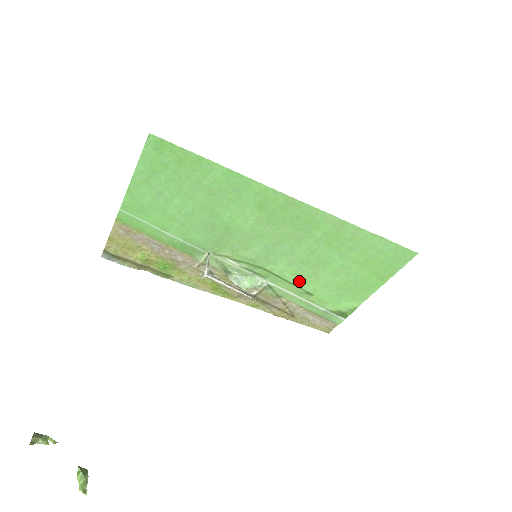
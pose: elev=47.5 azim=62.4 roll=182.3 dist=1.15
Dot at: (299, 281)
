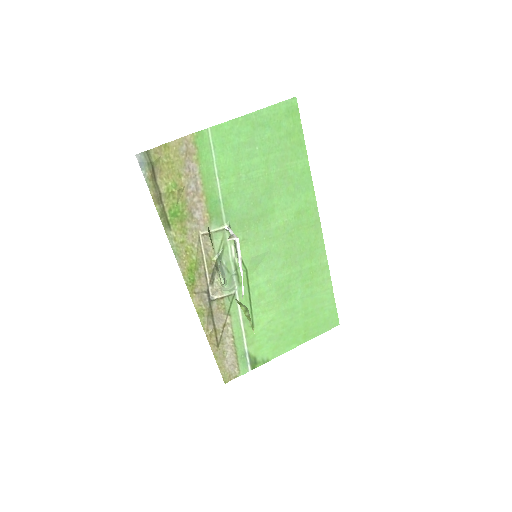
Dot at: (257, 305)
